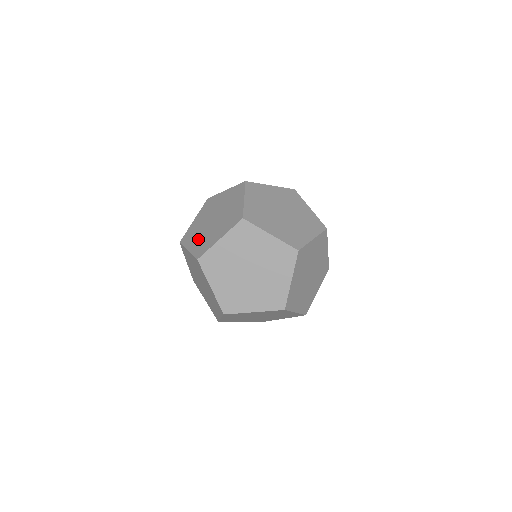
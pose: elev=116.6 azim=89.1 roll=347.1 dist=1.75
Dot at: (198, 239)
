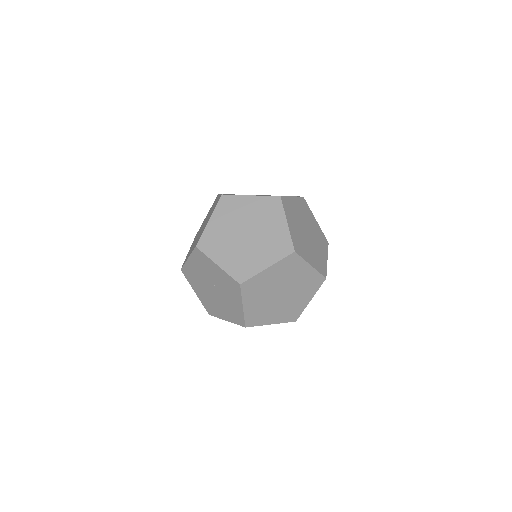
Dot at: (193, 246)
